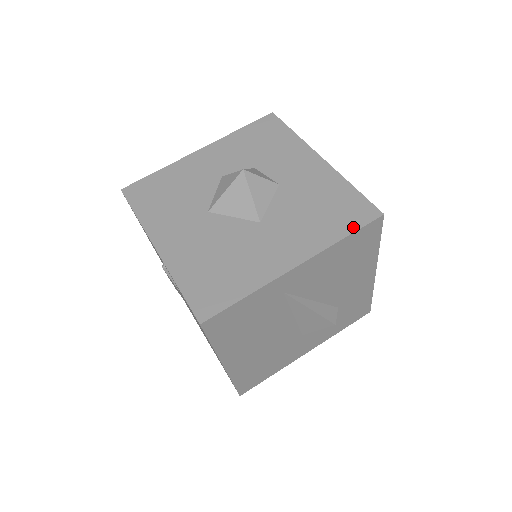
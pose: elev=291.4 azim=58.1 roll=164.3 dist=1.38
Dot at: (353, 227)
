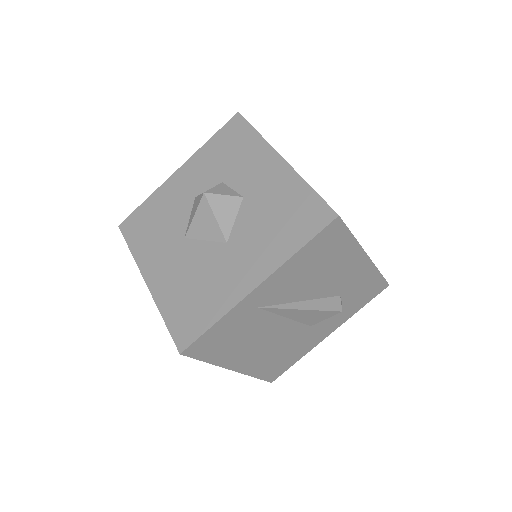
Dot at: (308, 235)
